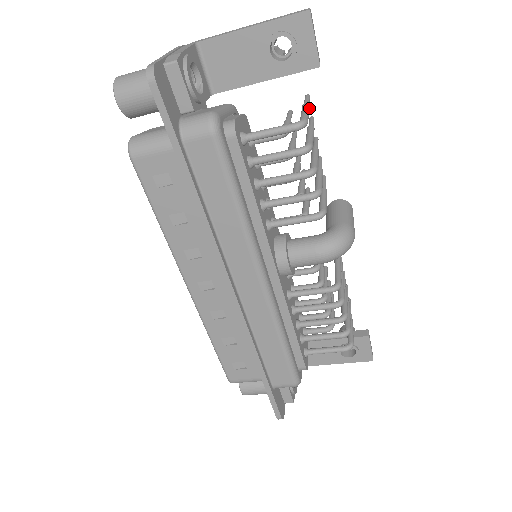
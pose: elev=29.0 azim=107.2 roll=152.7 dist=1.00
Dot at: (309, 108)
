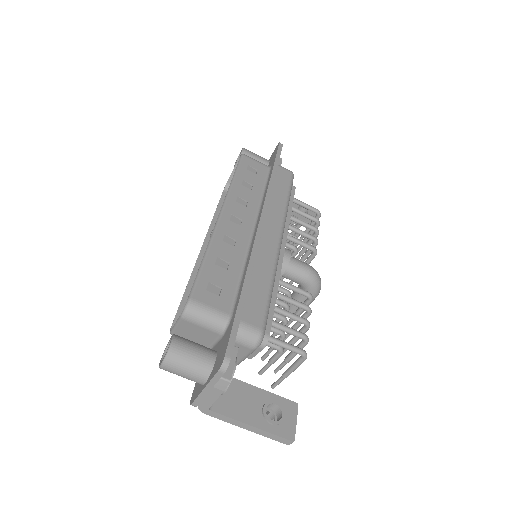
Dot at: occluded
